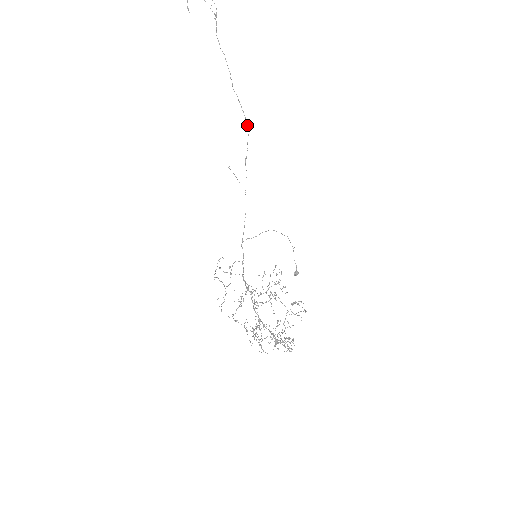
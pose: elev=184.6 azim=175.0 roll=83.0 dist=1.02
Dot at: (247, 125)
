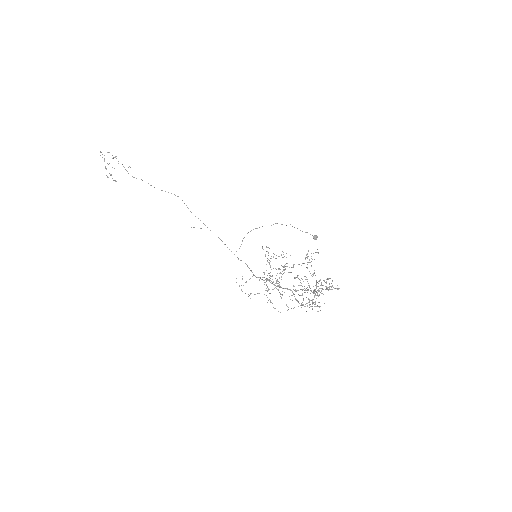
Dot at: occluded
